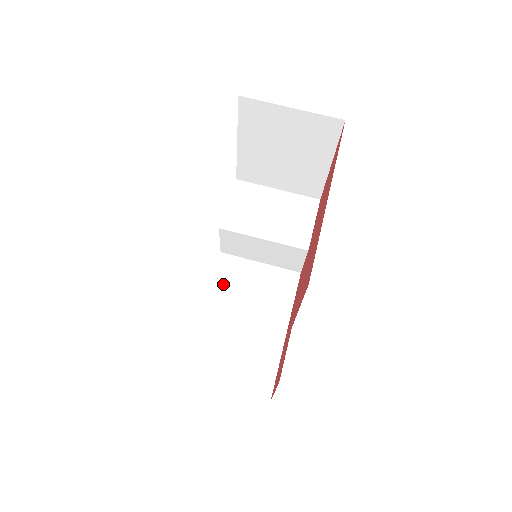
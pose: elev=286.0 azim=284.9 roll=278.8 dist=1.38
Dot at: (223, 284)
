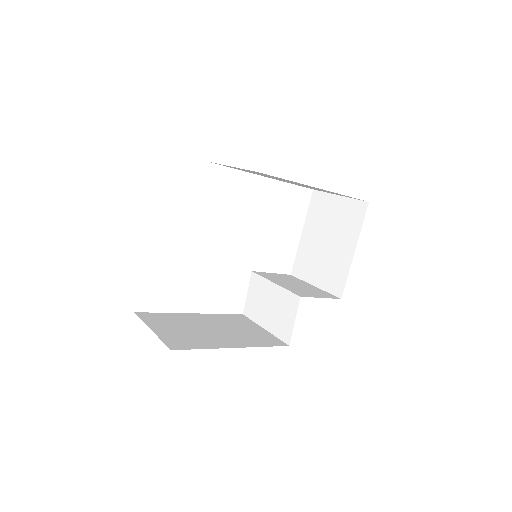
Dot at: (224, 318)
